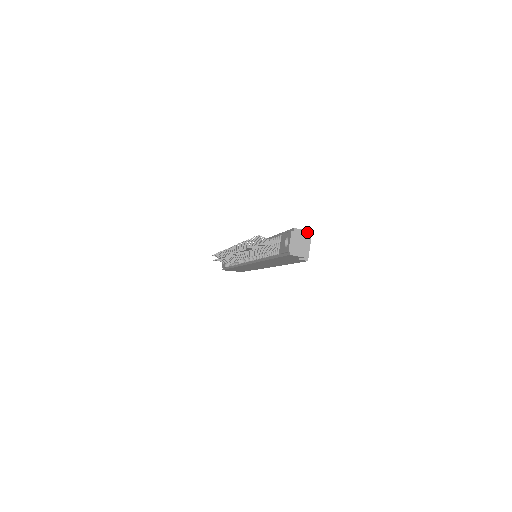
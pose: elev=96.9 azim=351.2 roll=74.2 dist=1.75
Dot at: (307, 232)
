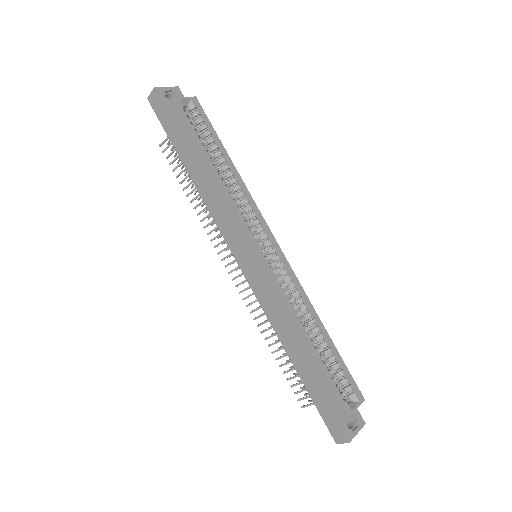
Dot at: (177, 87)
